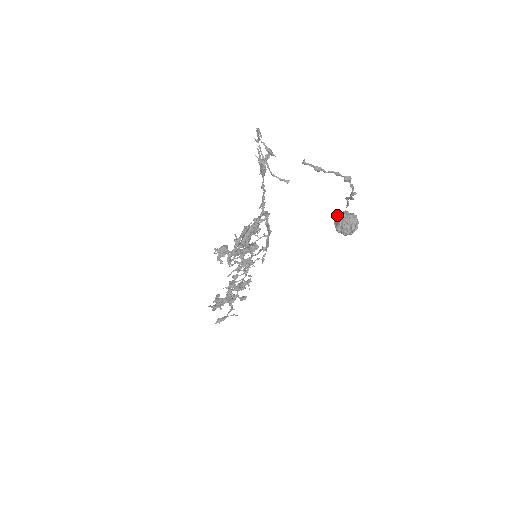
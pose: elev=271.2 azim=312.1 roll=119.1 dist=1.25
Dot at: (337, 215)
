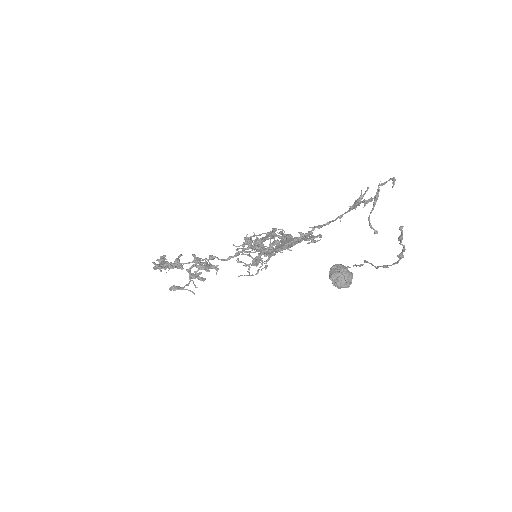
Dot at: (336, 265)
